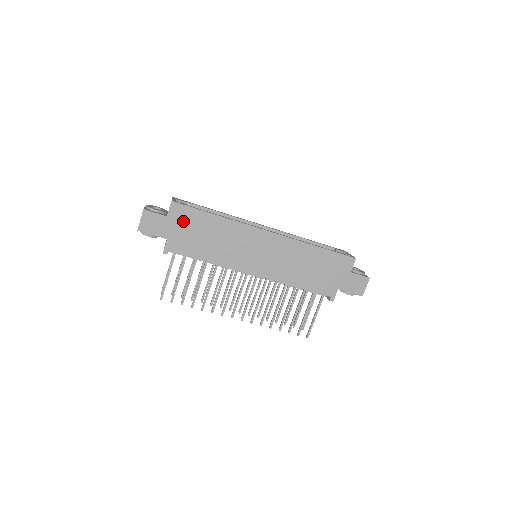
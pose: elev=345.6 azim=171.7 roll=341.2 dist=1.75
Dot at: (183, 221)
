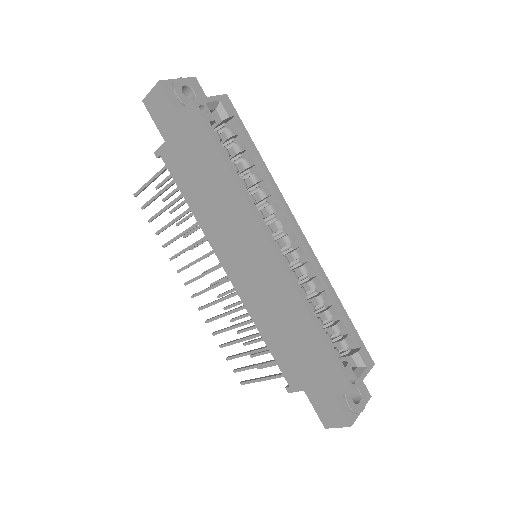
Dot at: (191, 137)
